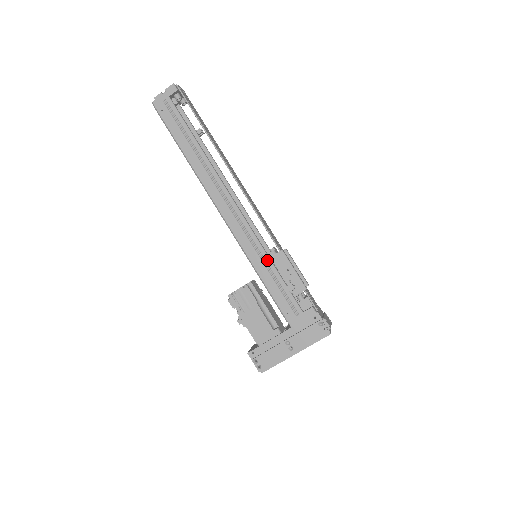
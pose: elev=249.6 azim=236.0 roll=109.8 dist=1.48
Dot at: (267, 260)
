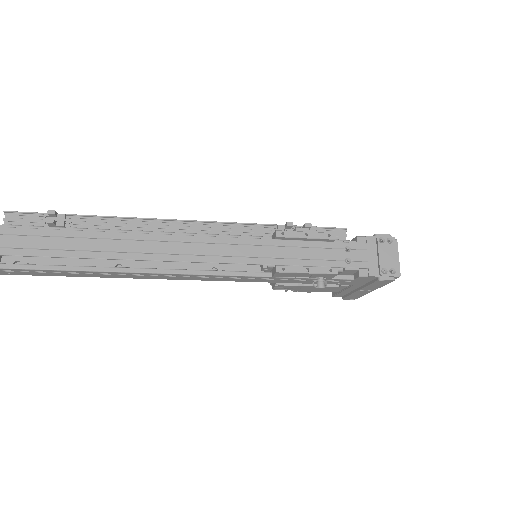
Dot at: (272, 278)
